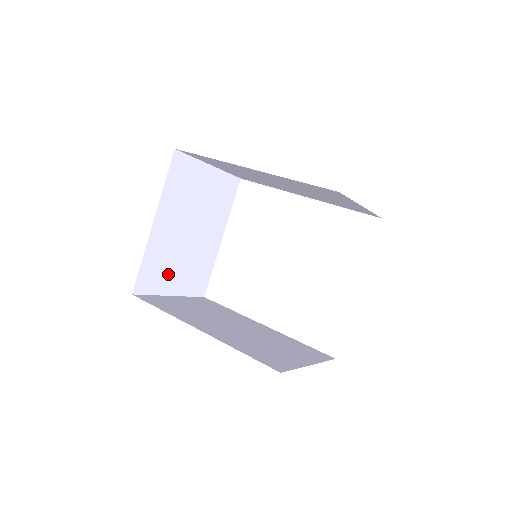
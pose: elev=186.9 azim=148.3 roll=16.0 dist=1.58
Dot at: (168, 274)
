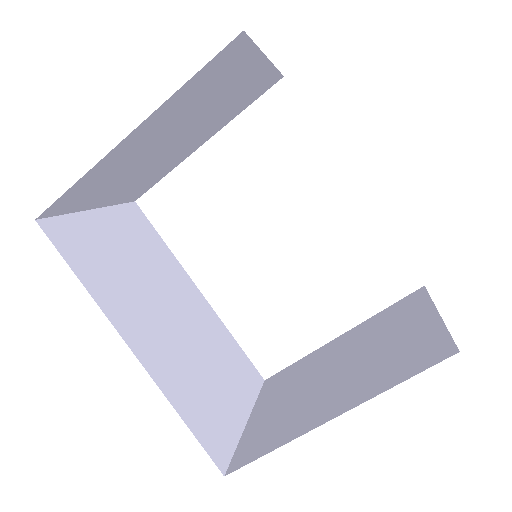
Dot at: (106, 188)
